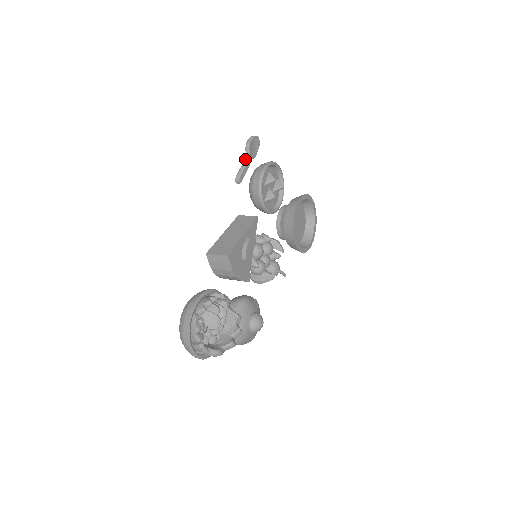
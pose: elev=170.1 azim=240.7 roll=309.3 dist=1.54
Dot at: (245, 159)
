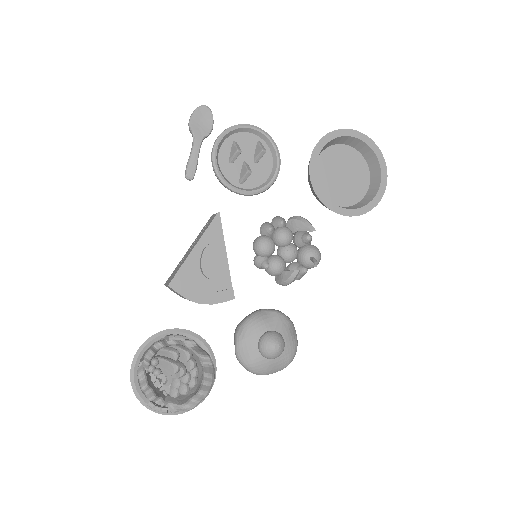
Dot at: occluded
